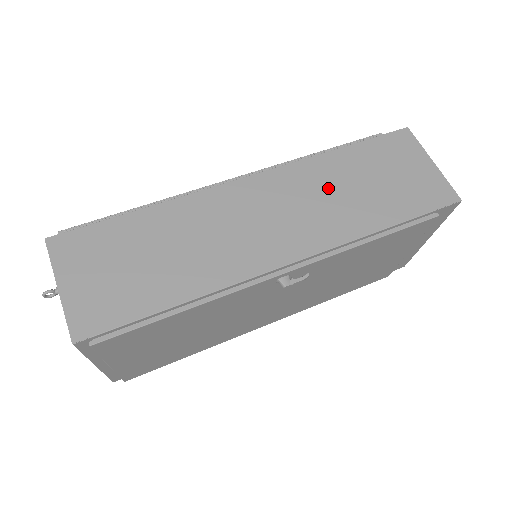
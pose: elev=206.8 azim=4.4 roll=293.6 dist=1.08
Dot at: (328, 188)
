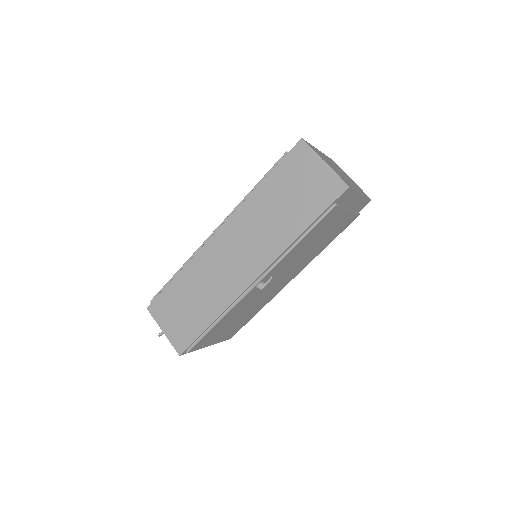
Dot at: (263, 217)
